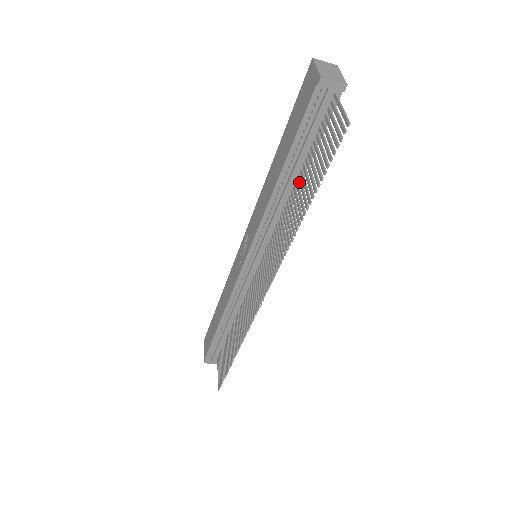
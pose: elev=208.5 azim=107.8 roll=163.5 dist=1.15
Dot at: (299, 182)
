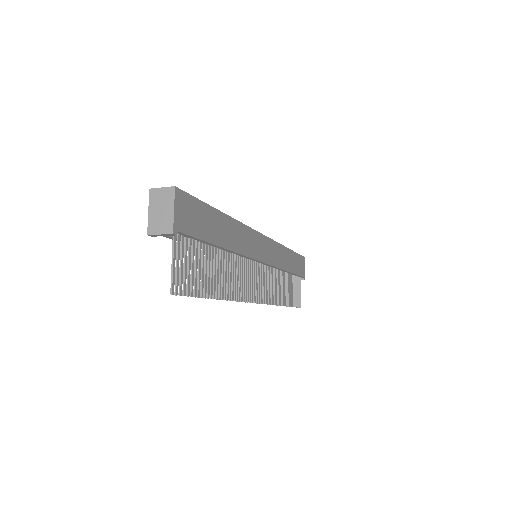
Dot at: (217, 258)
